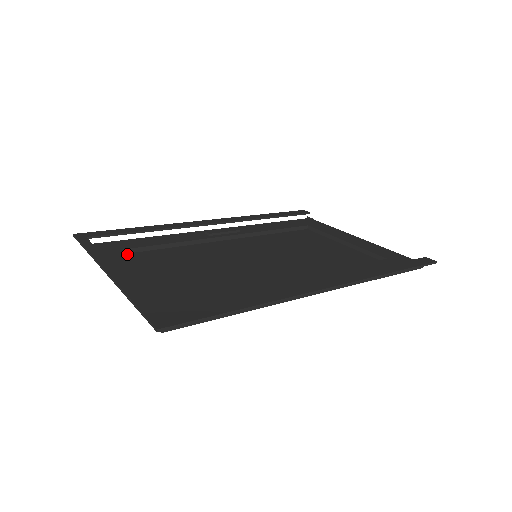
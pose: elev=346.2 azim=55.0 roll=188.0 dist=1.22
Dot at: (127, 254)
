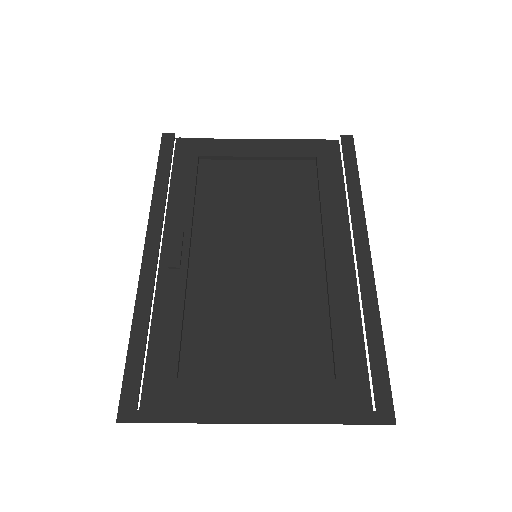
Dot at: (195, 379)
